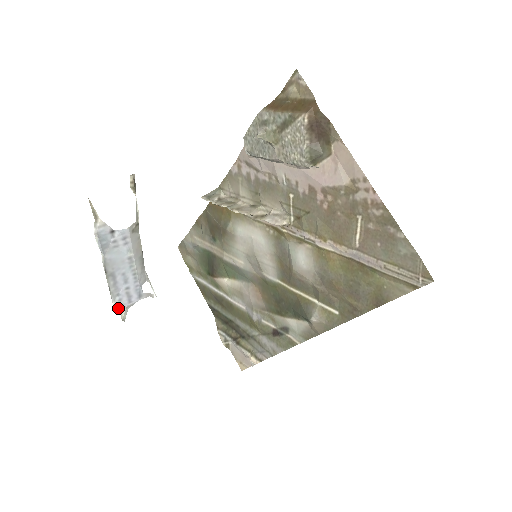
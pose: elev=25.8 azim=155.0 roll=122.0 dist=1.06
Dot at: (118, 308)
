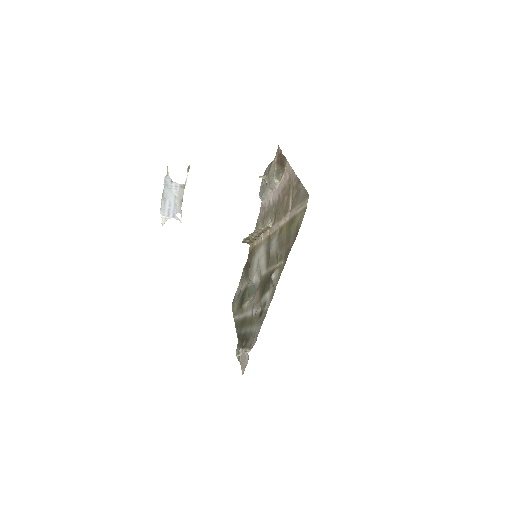
Dot at: (162, 216)
